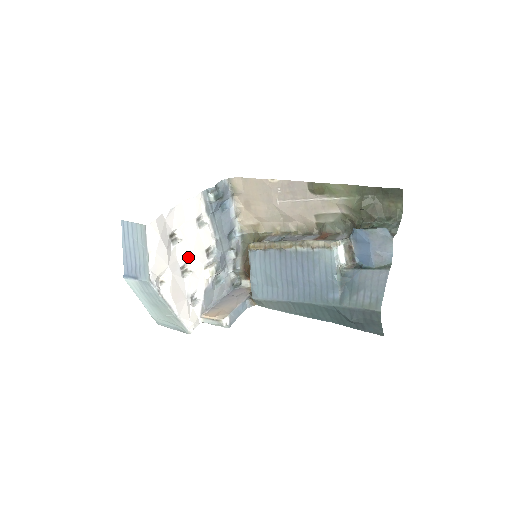
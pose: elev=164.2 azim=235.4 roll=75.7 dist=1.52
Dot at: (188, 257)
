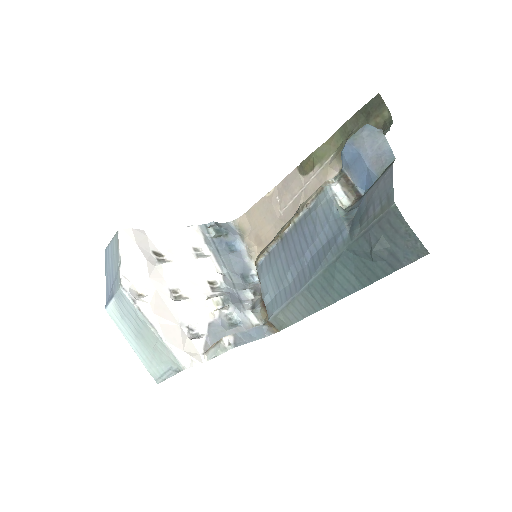
Dot at: (181, 280)
